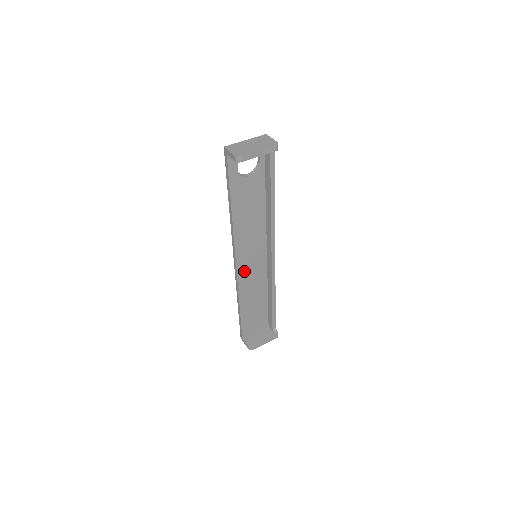
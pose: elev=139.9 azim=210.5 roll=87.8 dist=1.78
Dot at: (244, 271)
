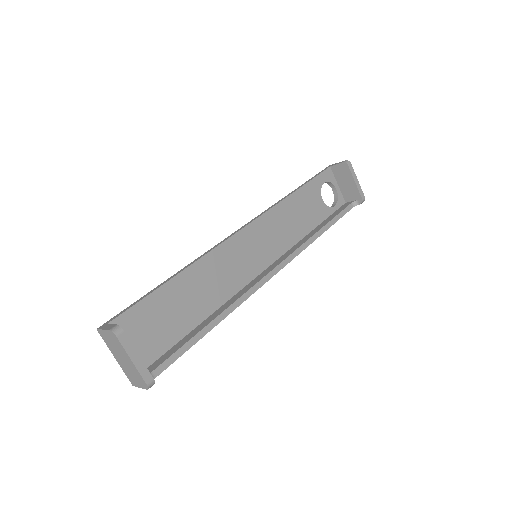
Dot at: (234, 249)
